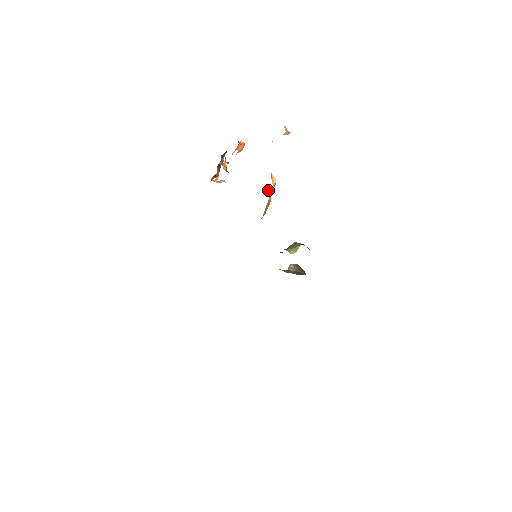
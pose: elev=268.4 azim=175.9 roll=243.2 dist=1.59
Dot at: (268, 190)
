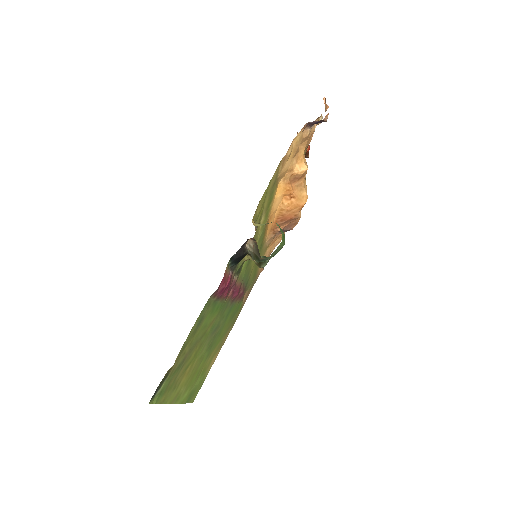
Dot at: (301, 187)
